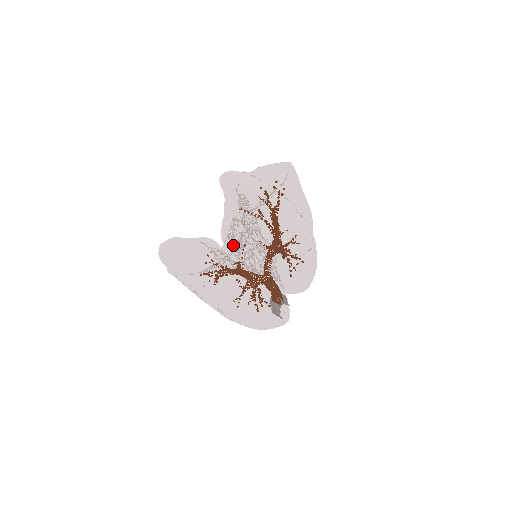
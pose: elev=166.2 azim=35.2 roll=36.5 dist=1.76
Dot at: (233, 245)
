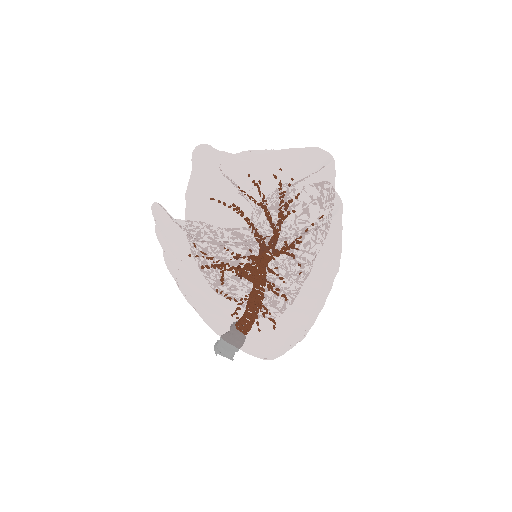
Dot at: (295, 217)
